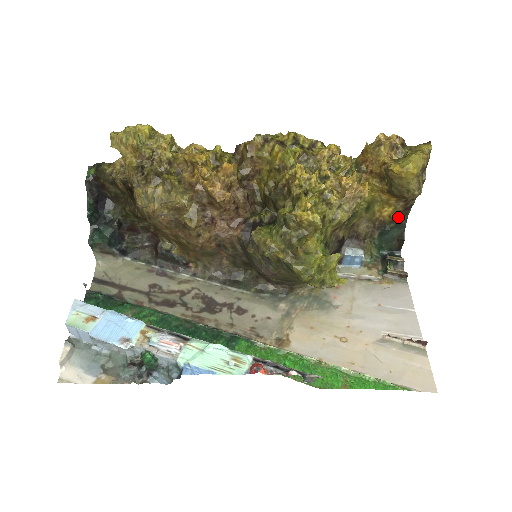
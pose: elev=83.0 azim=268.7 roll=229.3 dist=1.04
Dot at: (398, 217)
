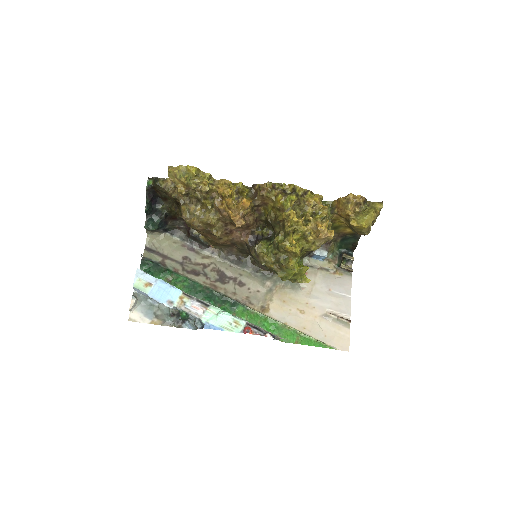
Dot at: (355, 233)
